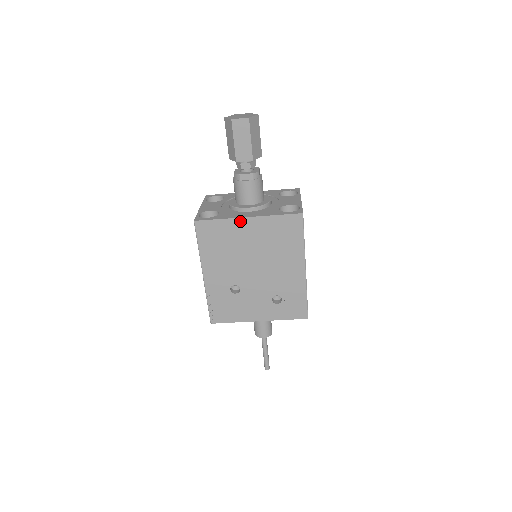
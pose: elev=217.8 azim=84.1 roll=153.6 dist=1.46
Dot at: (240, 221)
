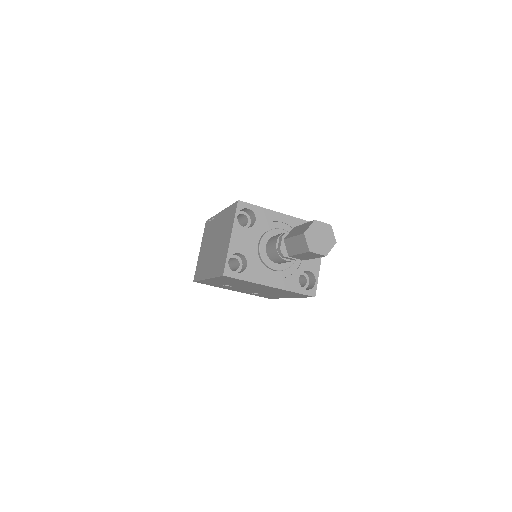
Dot at: (263, 285)
